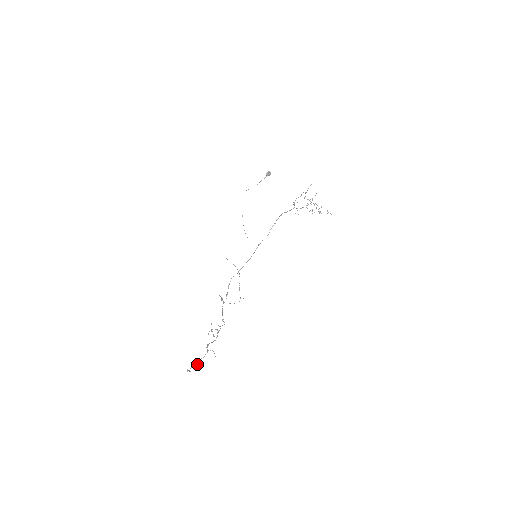
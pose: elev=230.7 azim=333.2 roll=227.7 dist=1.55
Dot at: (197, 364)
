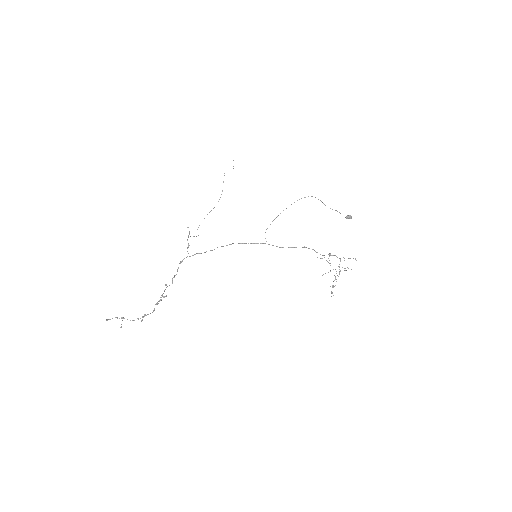
Dot at: (121, 327)
